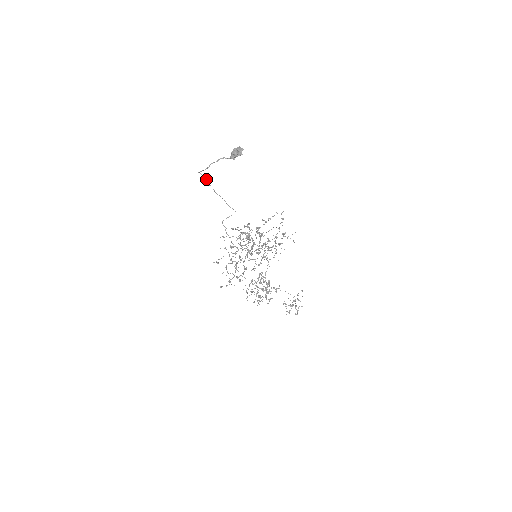
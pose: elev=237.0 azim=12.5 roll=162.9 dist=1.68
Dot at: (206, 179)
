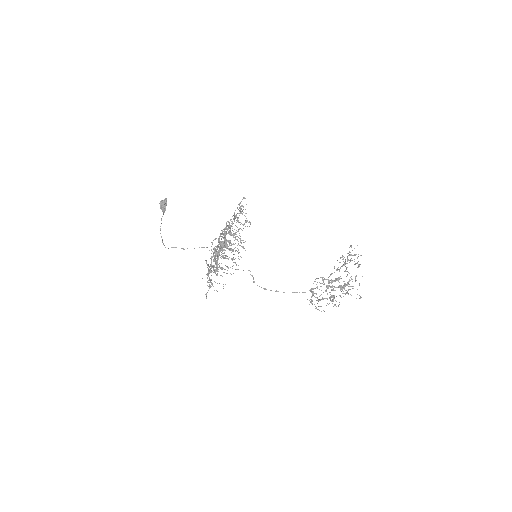
Dot at: occluded
